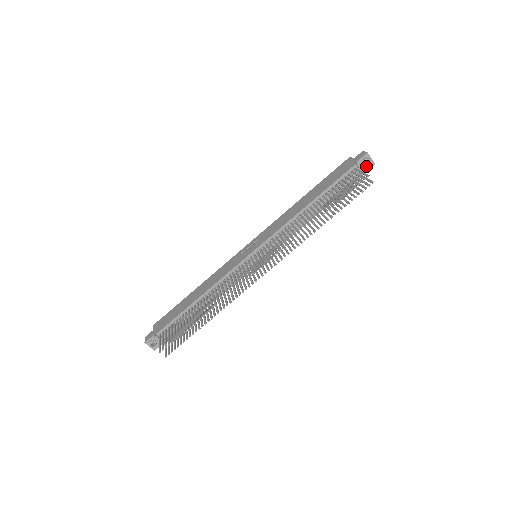
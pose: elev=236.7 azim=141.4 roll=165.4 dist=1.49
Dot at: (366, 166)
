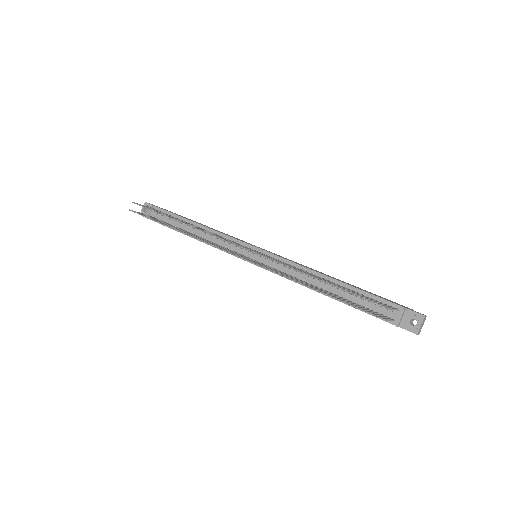
Dot at: (408, 323)
